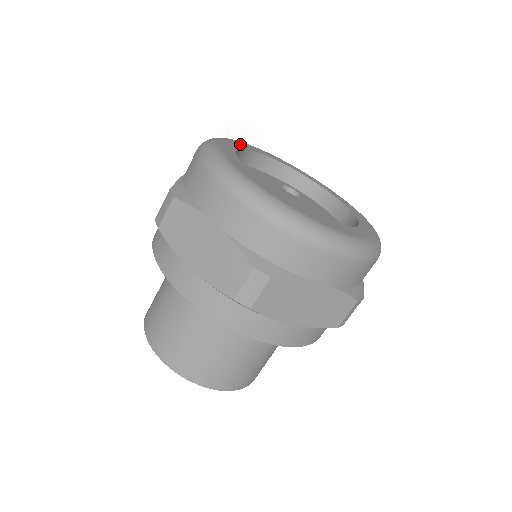
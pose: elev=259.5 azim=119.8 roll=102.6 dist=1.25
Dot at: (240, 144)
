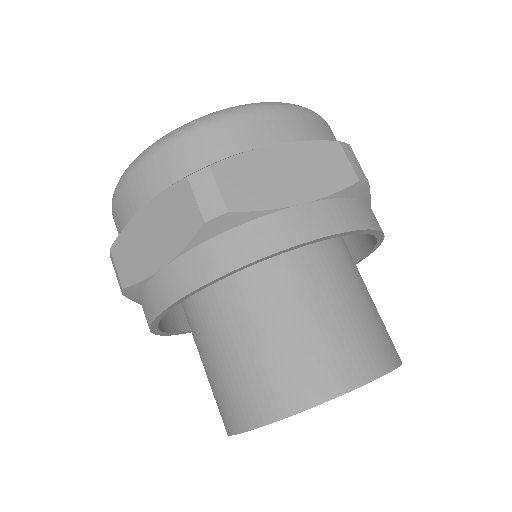
Dot at: occluded
